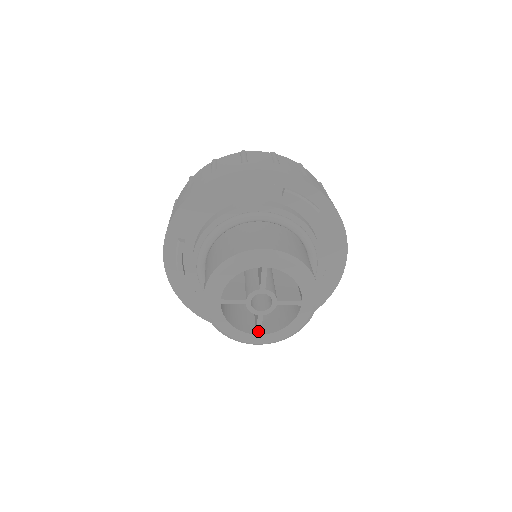
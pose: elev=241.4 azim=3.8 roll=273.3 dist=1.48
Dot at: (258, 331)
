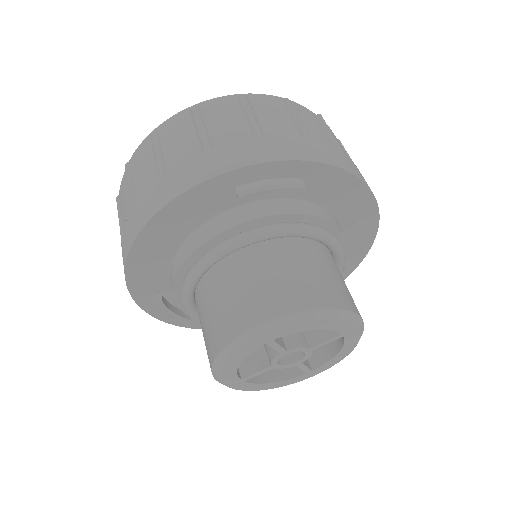
Dot at: (306, 371)
